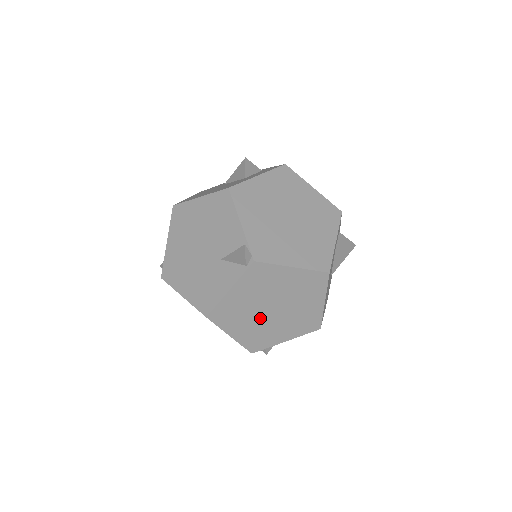
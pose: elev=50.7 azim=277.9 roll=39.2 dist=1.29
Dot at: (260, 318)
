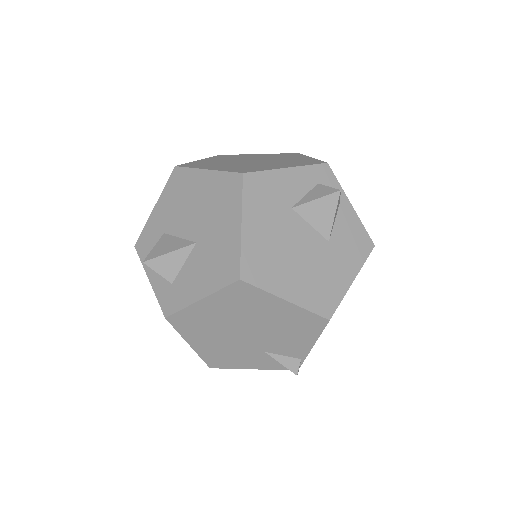
Dot at: occluded
